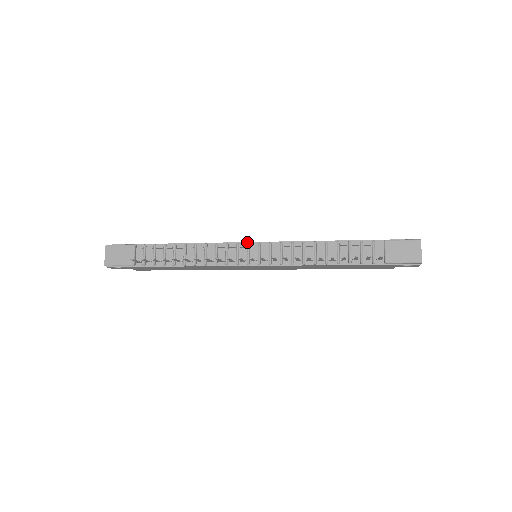
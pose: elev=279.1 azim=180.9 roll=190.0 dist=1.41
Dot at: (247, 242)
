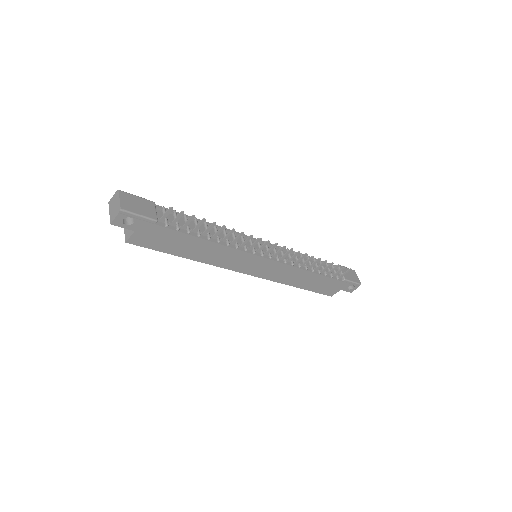
Dot at: (255, 238)
